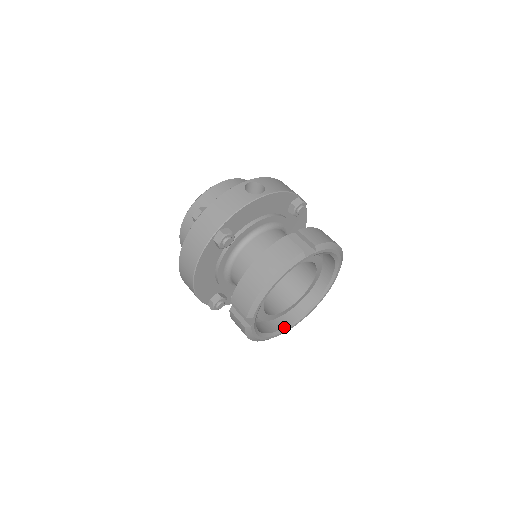
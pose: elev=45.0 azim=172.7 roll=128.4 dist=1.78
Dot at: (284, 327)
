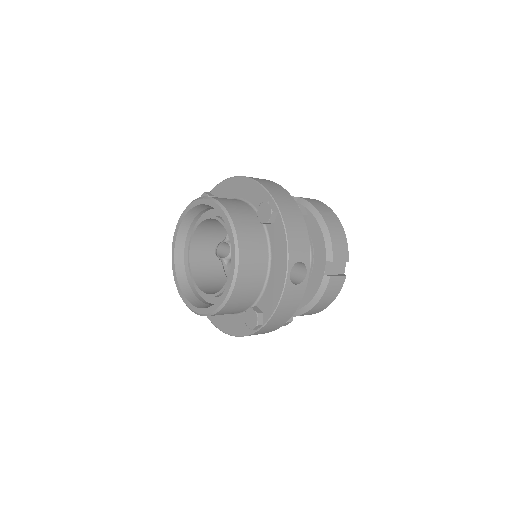
Dot at: occluded
